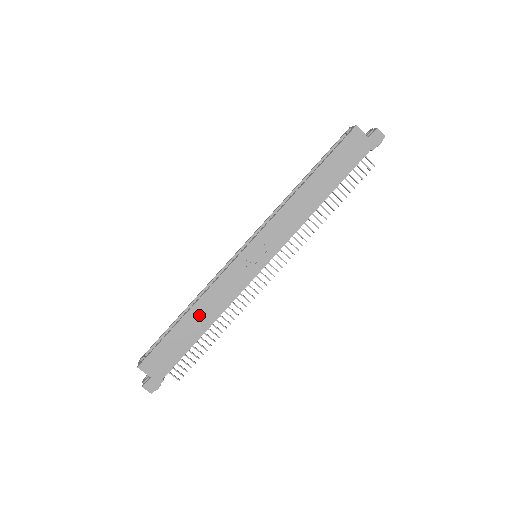
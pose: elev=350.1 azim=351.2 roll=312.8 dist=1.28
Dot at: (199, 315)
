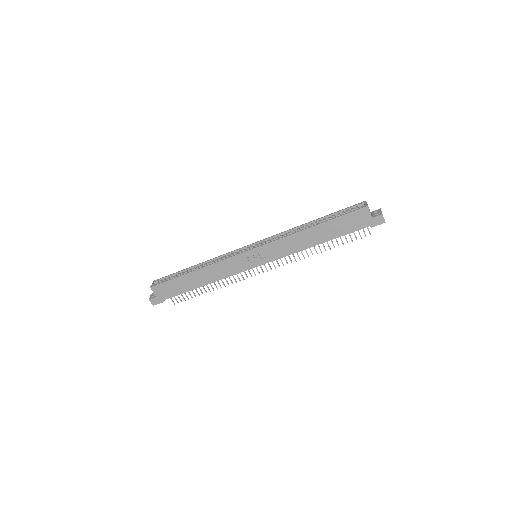
Dot at: (201, 276)
